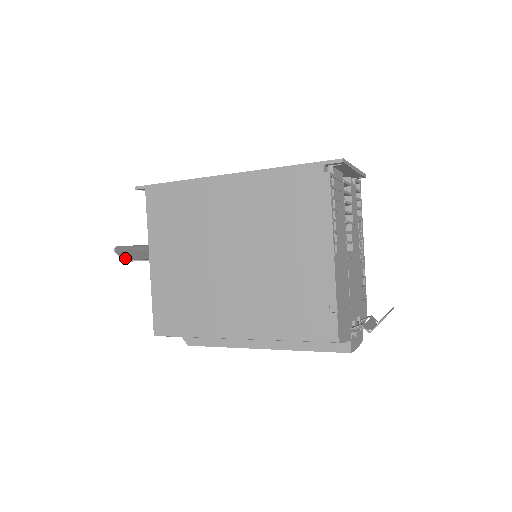
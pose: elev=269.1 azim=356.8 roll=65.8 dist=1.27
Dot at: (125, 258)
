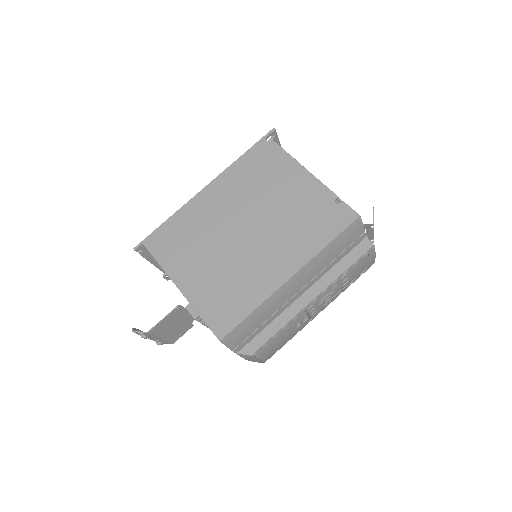
Dot at: (147, 333)
